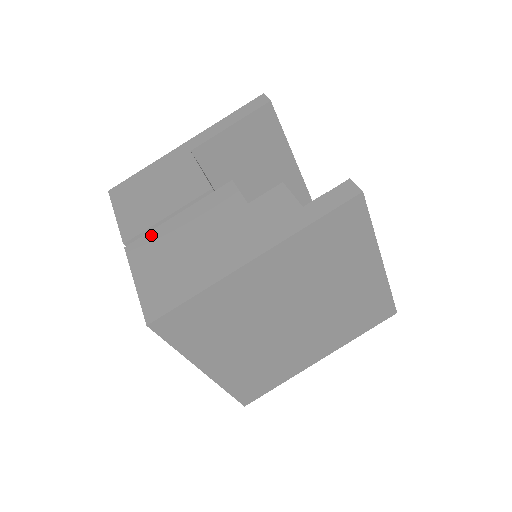
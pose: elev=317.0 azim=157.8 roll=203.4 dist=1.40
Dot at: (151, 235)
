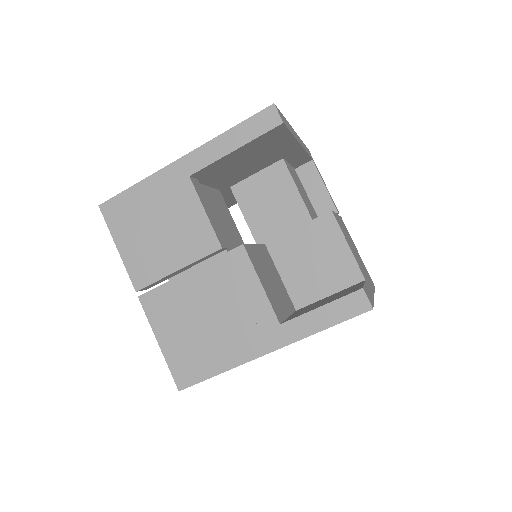
Dot at: (164, 291)
